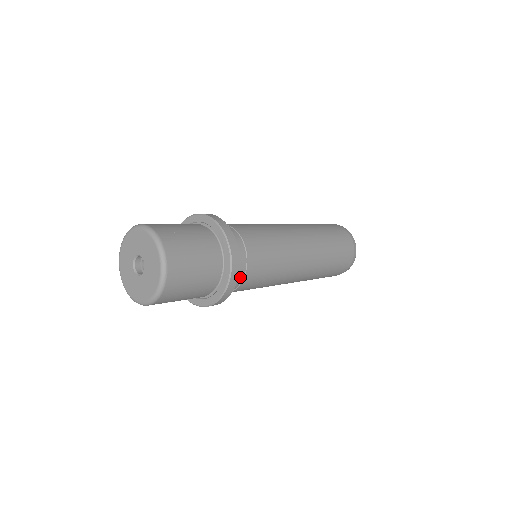
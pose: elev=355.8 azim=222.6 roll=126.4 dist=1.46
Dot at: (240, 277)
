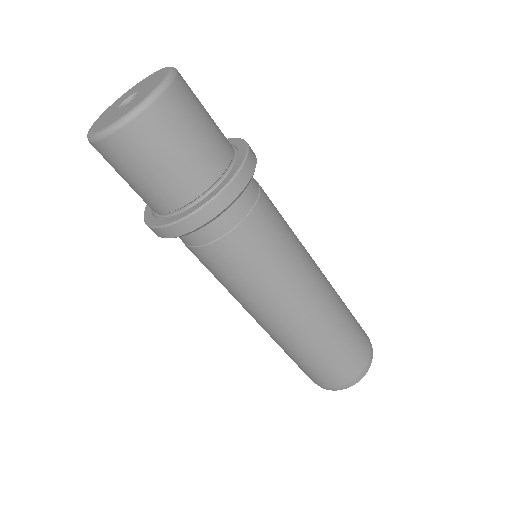
Dot at: (218, 231)
